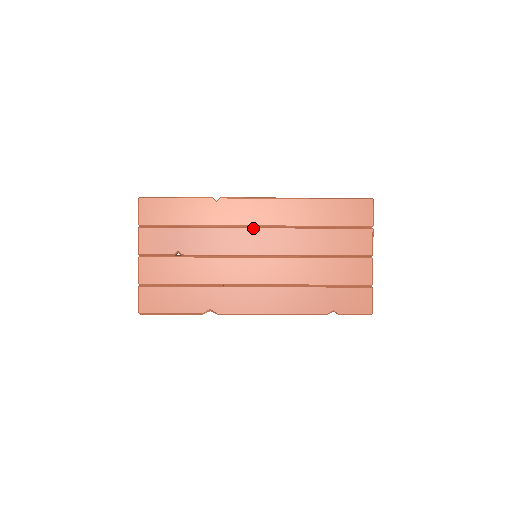
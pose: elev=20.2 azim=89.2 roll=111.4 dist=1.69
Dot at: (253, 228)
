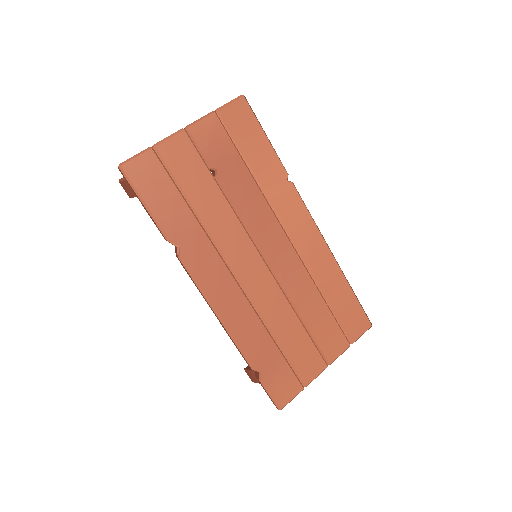
Dot at: (286, 234)
